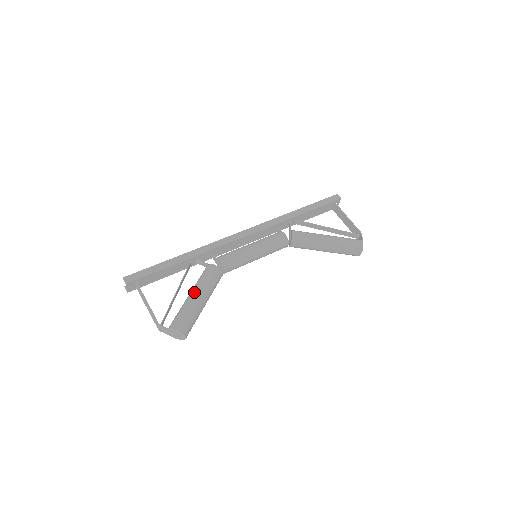
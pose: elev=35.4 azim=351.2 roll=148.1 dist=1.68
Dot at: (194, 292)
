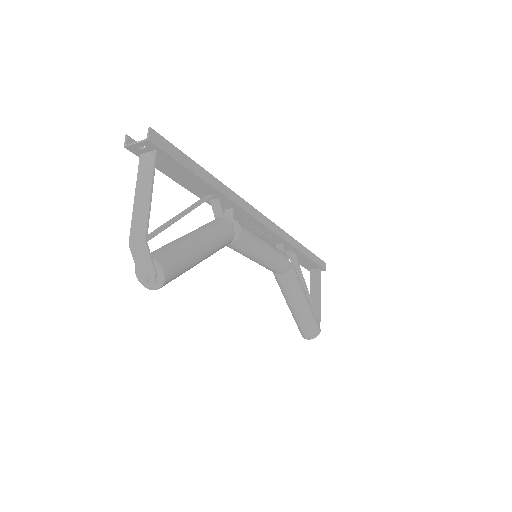
Dot at: (203, 239)
